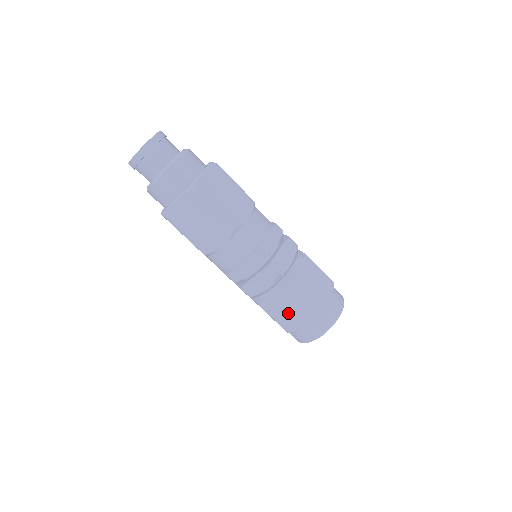
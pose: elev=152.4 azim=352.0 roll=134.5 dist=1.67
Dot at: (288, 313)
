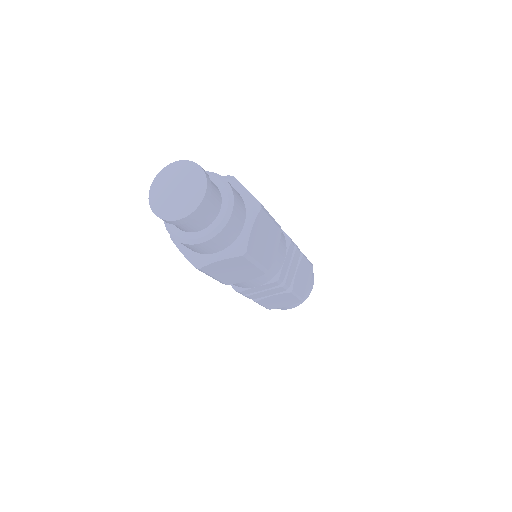
Dot at: (277, 303)
